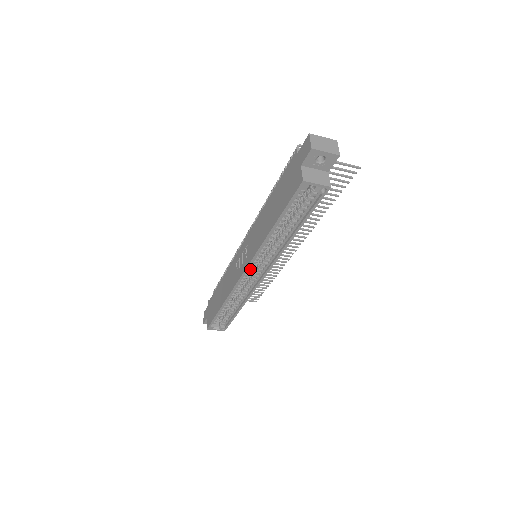
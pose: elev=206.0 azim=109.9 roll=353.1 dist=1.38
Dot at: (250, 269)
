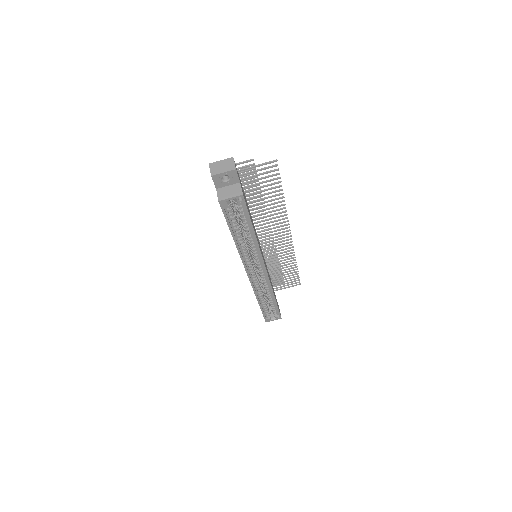
Dot at: (251, 270)
